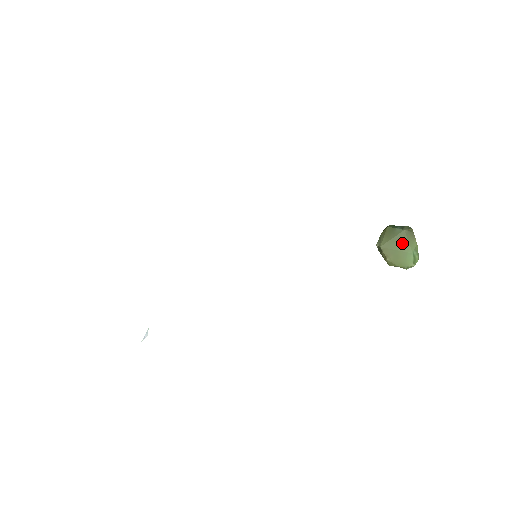
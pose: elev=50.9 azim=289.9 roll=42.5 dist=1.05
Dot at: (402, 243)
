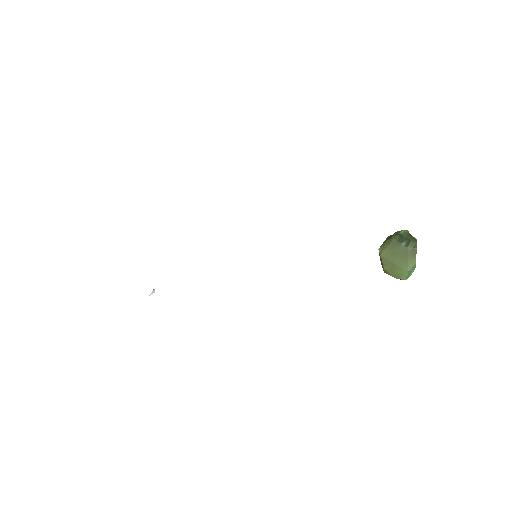
Dot at: (402, 259)
